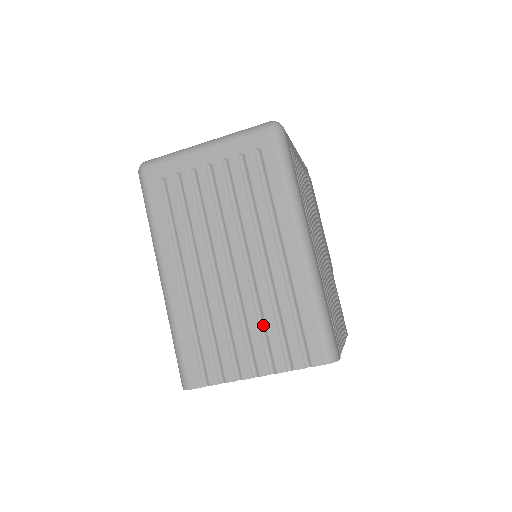
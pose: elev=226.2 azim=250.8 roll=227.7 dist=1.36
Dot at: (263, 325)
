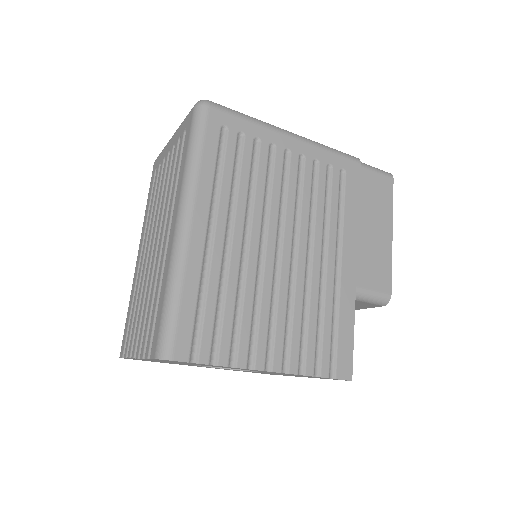
Dot at: occluded
